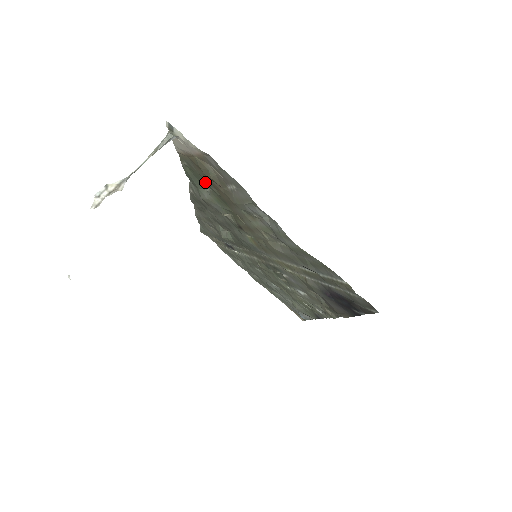
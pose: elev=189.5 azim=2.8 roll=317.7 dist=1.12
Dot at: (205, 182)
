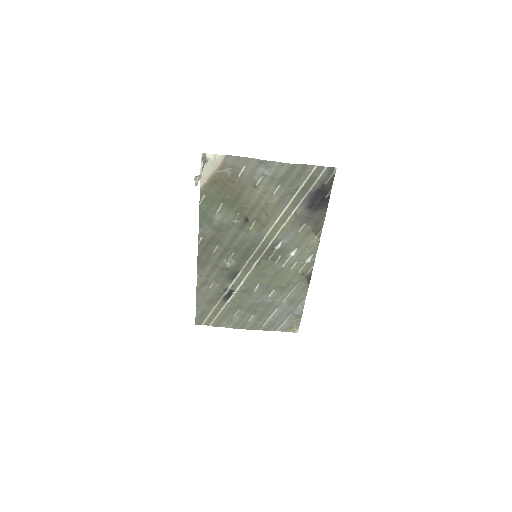
Dot at: (220, 197)
